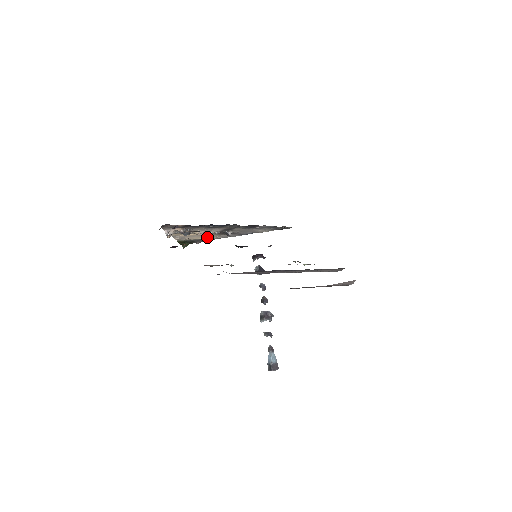
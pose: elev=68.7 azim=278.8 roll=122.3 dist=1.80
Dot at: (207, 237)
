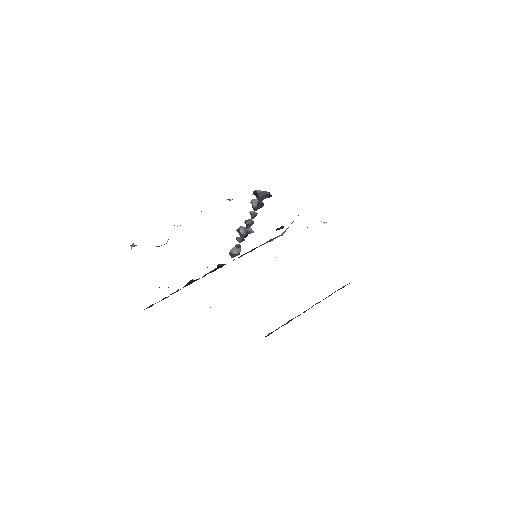
Dot at: occluded
